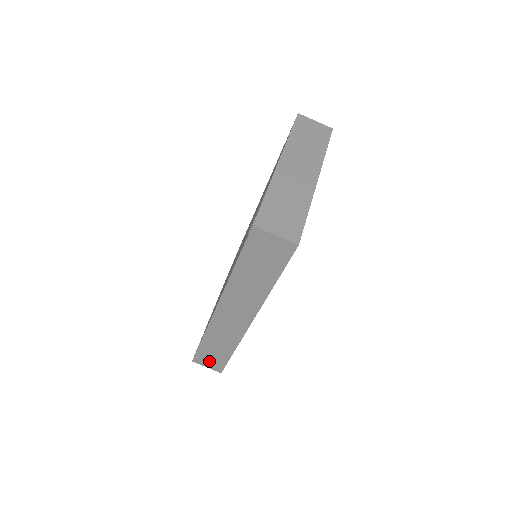
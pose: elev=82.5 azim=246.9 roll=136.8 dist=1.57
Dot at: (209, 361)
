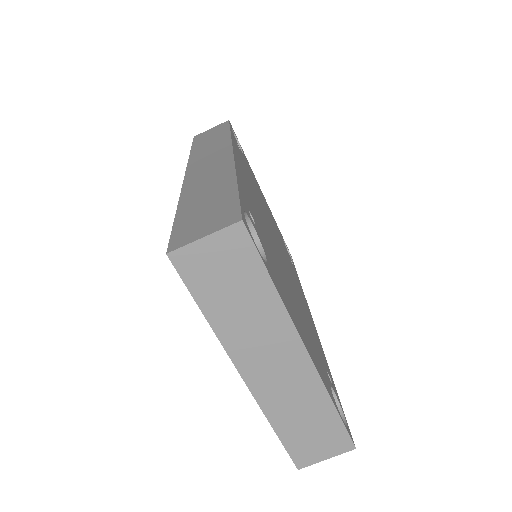
Dot at: occluded
